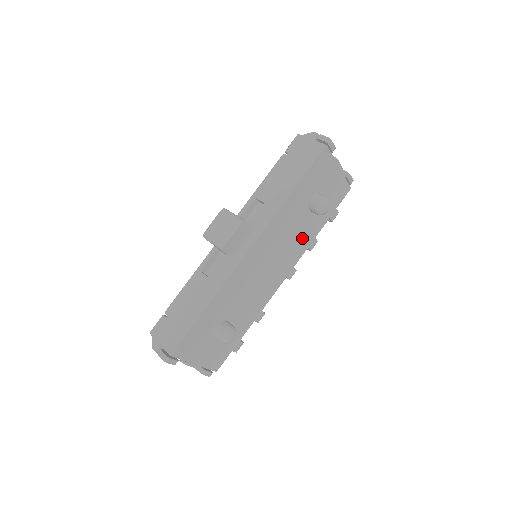
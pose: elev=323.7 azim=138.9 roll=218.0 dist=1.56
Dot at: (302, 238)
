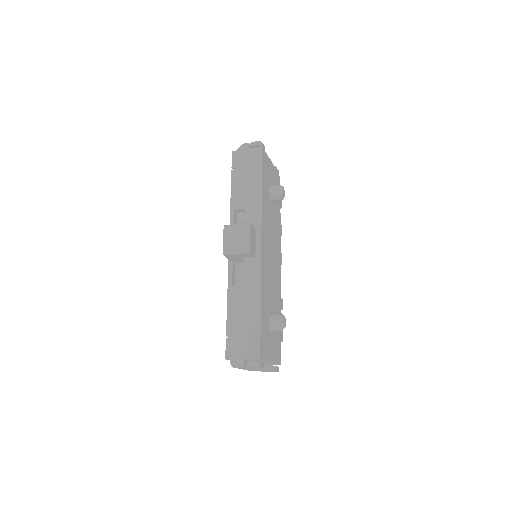
Dot at: (276, 226)
